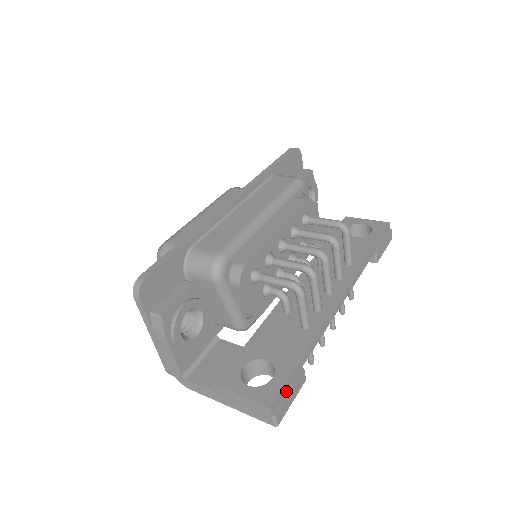
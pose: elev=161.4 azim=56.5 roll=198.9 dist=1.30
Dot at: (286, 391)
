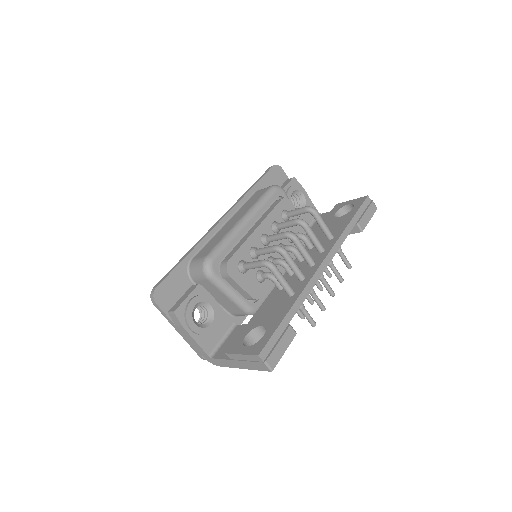
Dot at: (275, 343)
